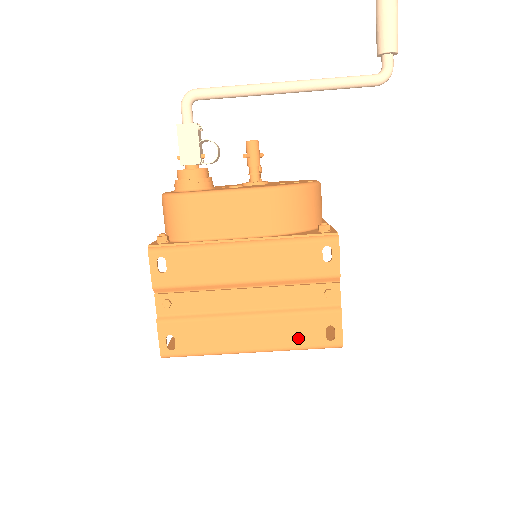
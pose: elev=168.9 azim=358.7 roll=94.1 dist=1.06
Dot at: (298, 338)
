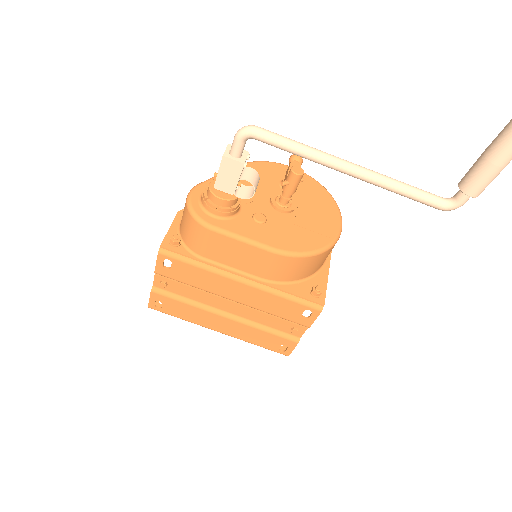
Dot at: (258, 341)
